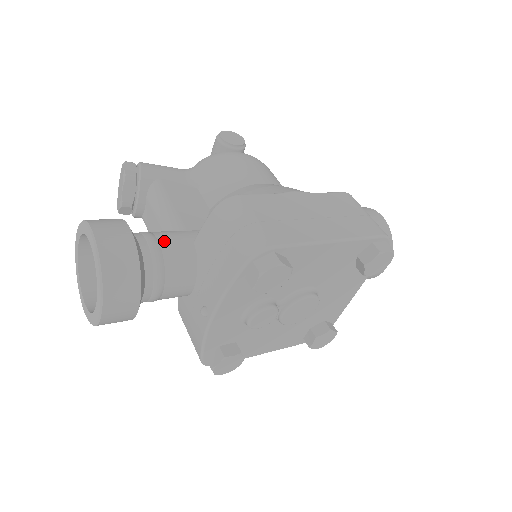
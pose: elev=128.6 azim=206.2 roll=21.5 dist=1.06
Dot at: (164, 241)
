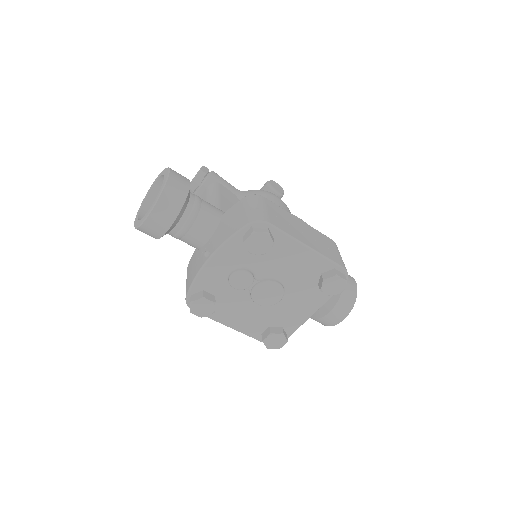
Dot at: (205, 203)
